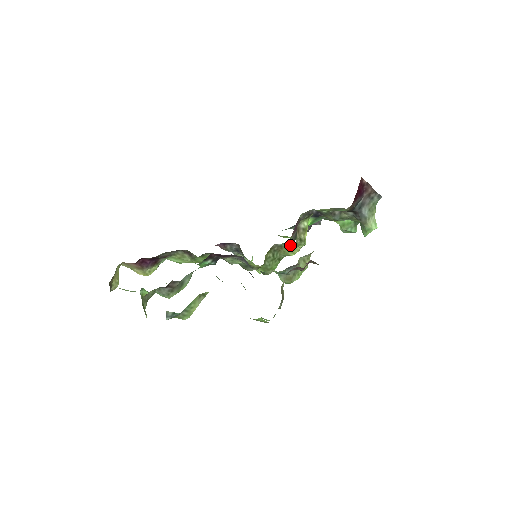
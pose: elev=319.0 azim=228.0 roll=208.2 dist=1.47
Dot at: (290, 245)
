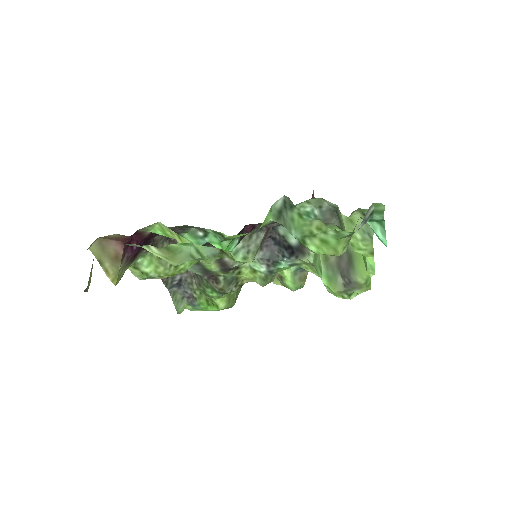
Dot at: occluded
